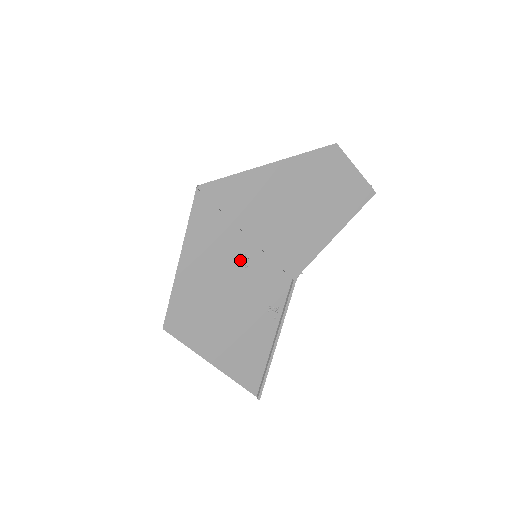
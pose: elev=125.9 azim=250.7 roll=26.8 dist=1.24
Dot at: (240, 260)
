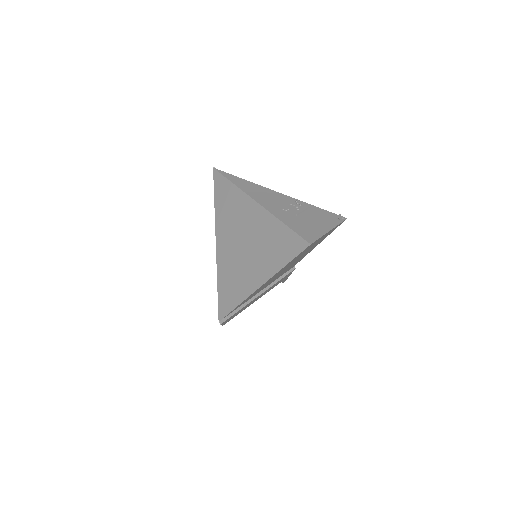
Dot at: occluded
